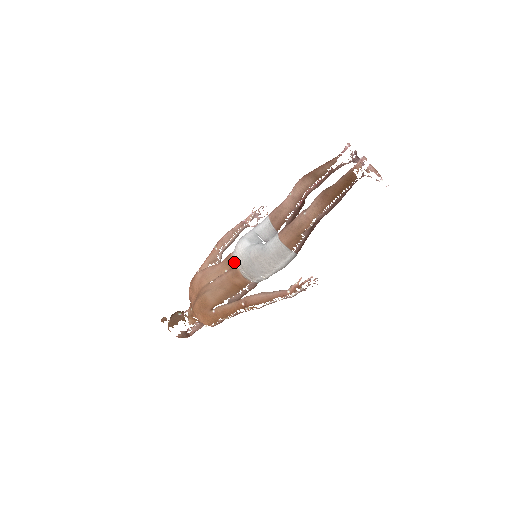
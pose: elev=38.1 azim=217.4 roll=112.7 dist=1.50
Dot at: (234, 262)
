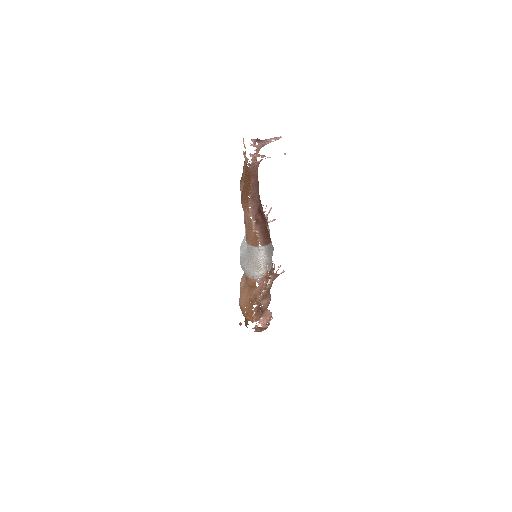
Dot at: occluded
